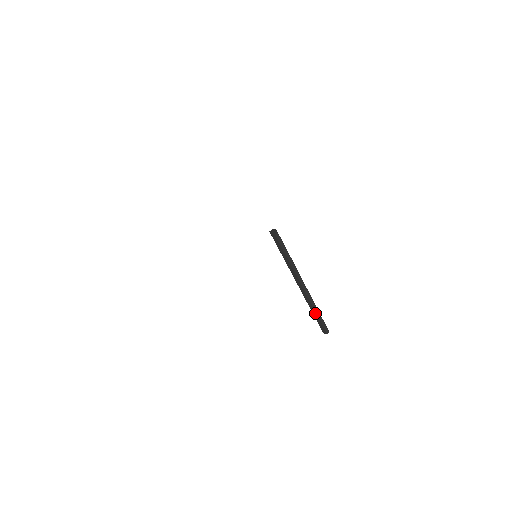
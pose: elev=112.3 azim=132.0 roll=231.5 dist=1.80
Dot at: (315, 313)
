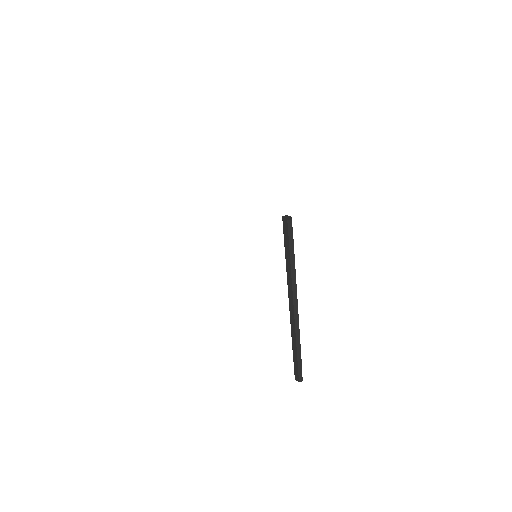
Dot at: (295, 348)
